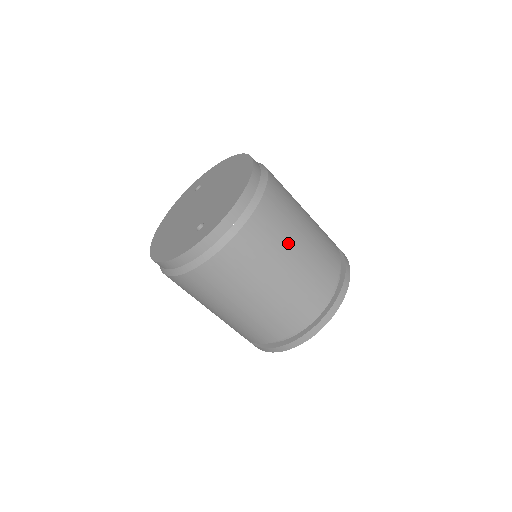
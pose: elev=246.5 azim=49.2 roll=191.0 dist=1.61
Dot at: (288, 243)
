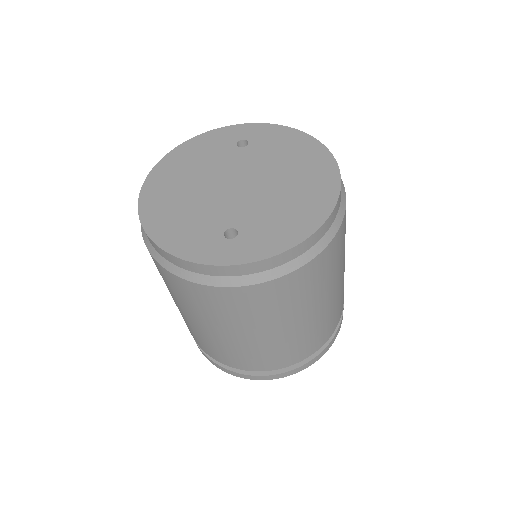
Dot at: (315, 300)
